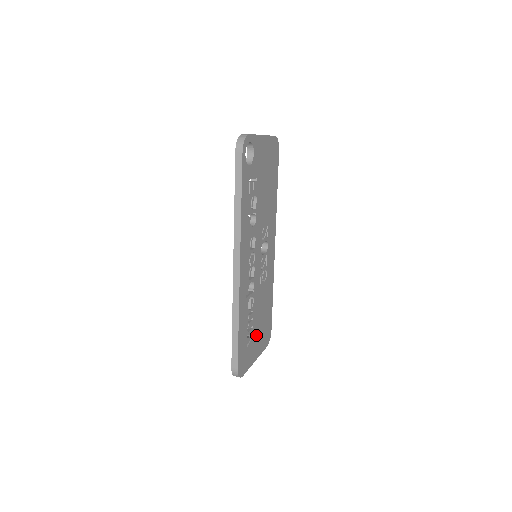
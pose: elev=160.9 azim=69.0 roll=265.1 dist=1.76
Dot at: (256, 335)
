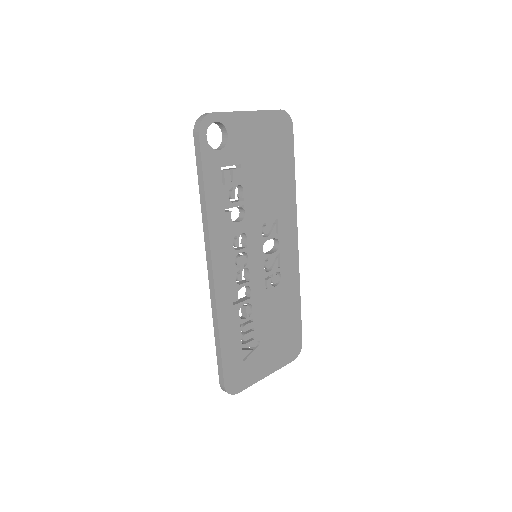
Dot at: (265, 347)
